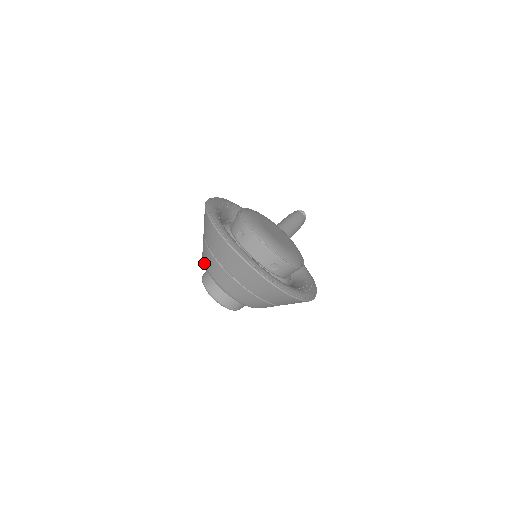
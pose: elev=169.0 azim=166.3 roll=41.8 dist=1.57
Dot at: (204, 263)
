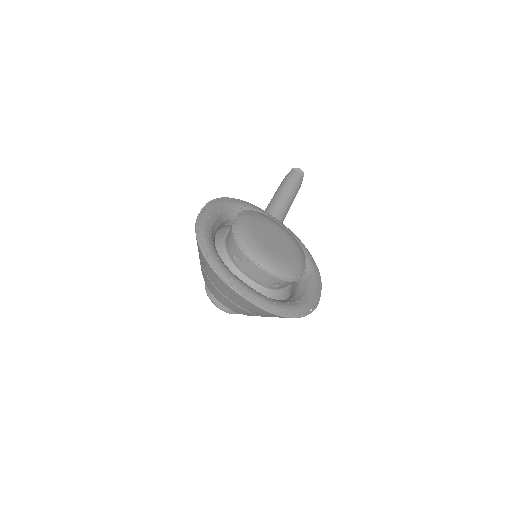
Dot at: occluded
